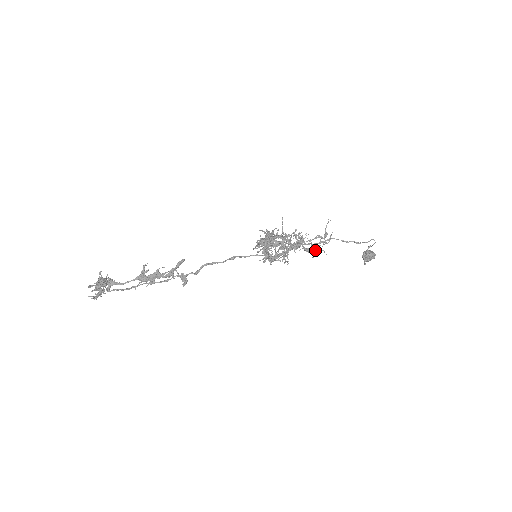
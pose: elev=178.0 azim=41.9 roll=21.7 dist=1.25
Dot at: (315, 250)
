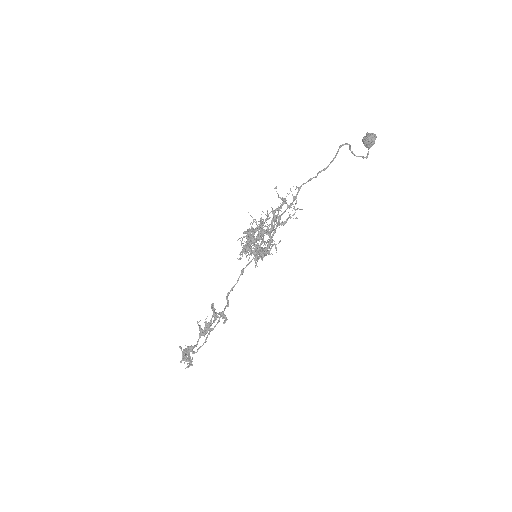
Dot at: (289, 217)
